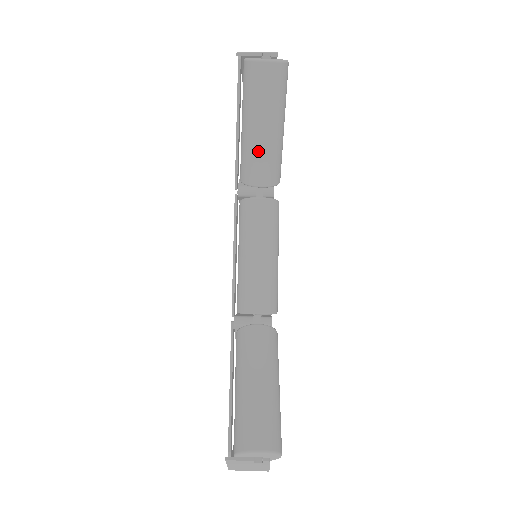
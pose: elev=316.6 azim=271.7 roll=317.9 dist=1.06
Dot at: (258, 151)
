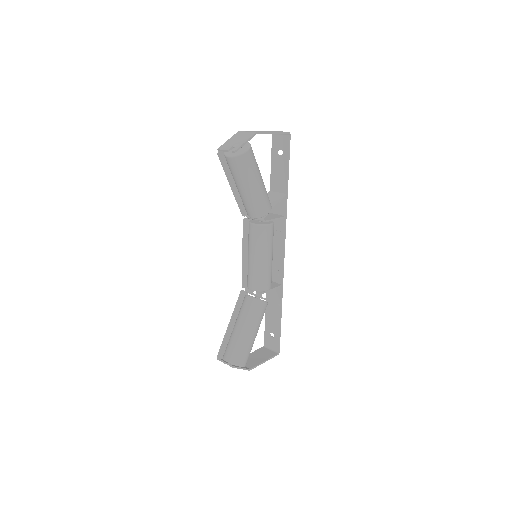
Dot at: (244, 200)
